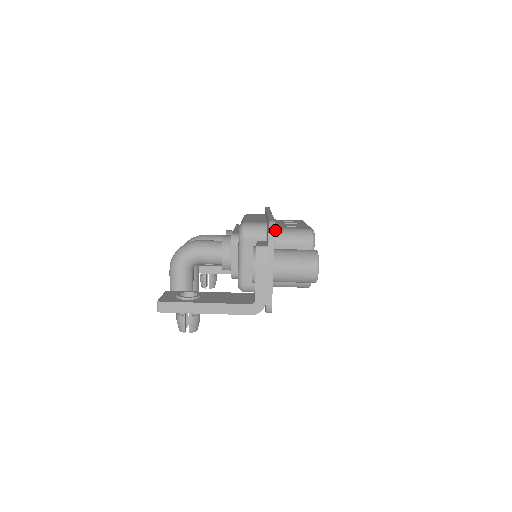
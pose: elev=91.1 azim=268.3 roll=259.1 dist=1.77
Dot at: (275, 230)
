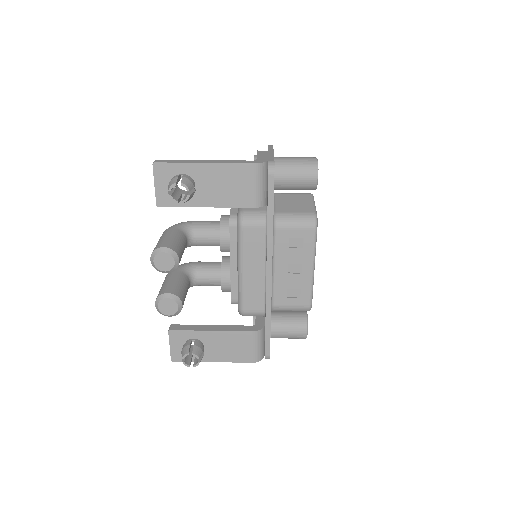
Dot at: occluded
